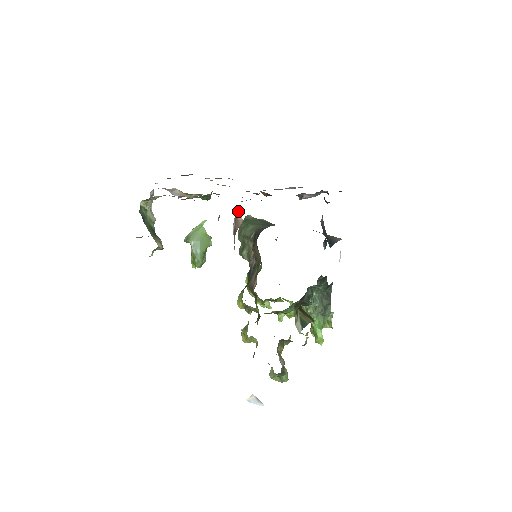
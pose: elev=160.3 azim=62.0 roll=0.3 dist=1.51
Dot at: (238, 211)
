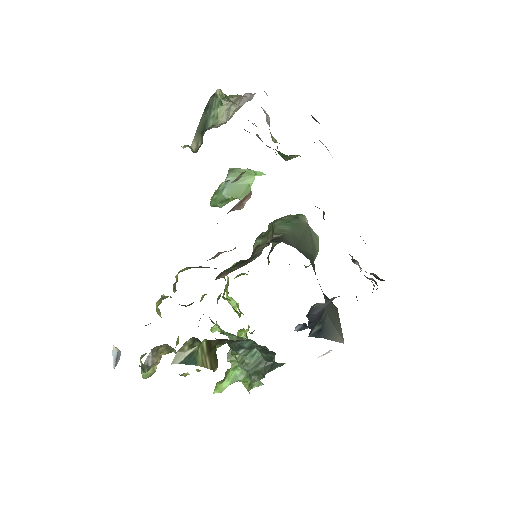
Dot at: occluded
